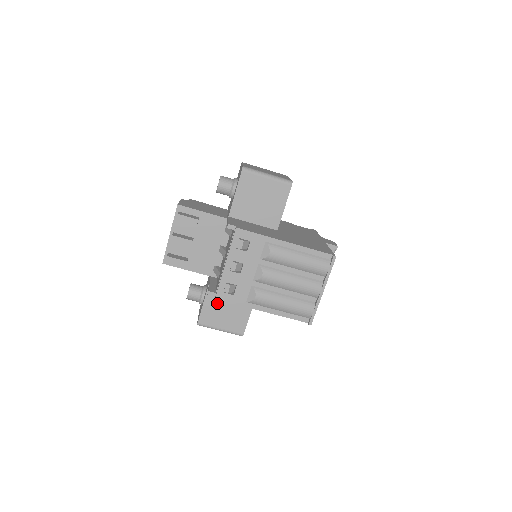
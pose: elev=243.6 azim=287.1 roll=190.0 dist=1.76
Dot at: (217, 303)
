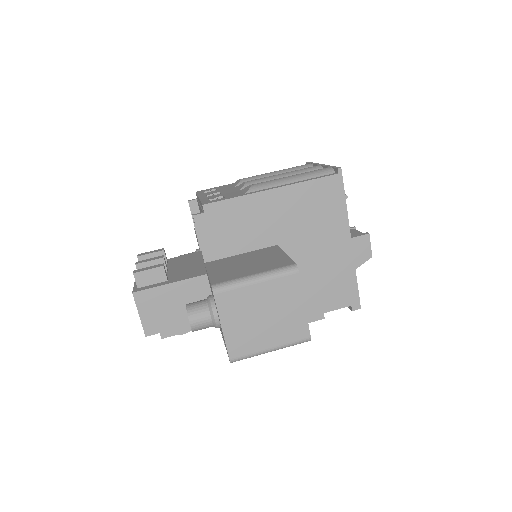
Dot at: (228, 266)
